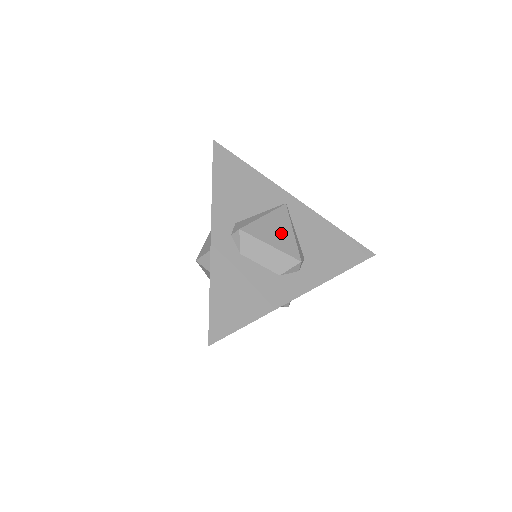
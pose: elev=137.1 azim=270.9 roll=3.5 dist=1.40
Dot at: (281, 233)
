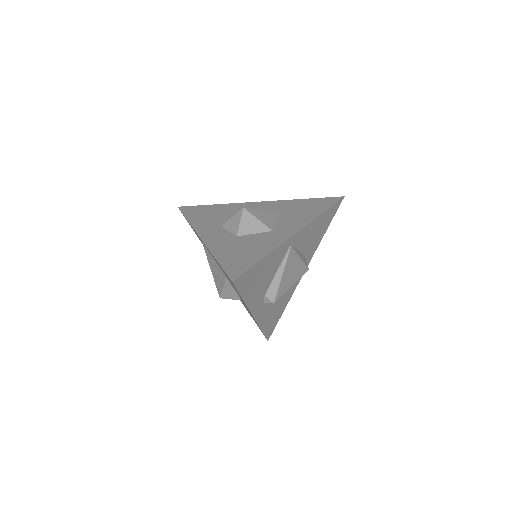
Dot at: (295, 270)
